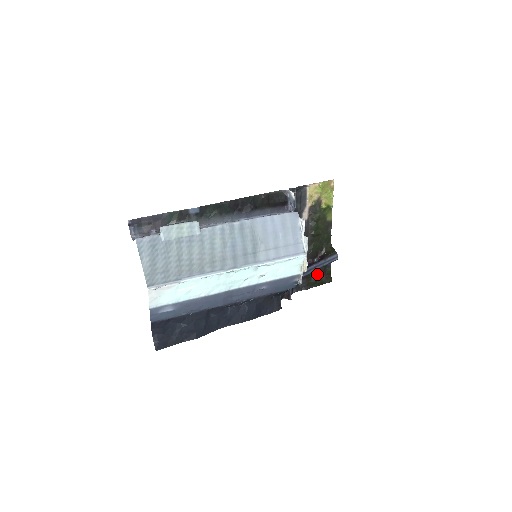
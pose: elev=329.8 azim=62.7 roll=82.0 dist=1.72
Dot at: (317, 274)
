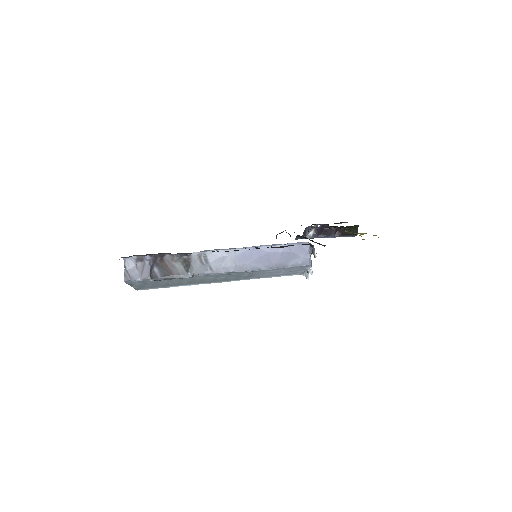
Dot at: occluded
